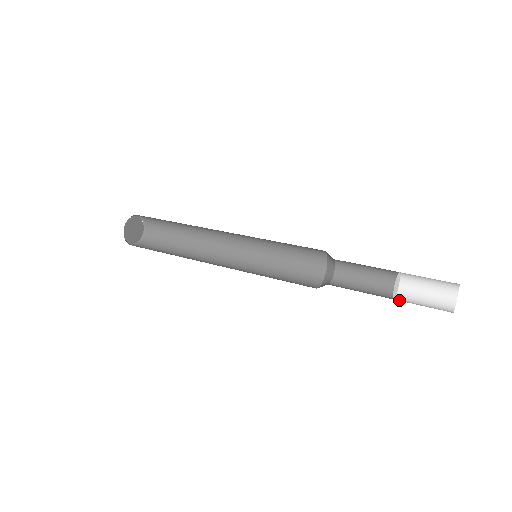
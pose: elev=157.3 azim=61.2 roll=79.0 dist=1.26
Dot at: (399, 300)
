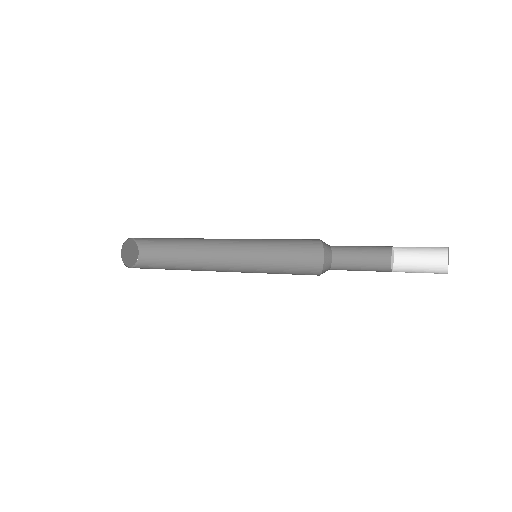
Dot at: occluded
